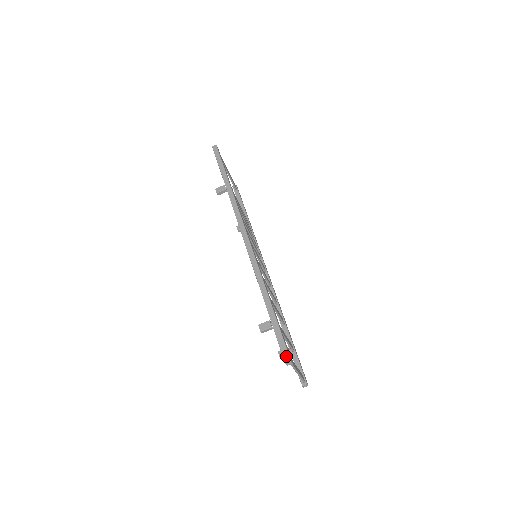
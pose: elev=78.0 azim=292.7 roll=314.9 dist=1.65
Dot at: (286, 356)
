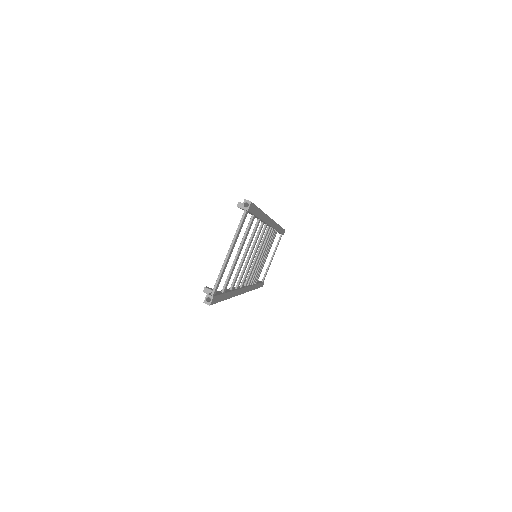
Dot at: occluded
